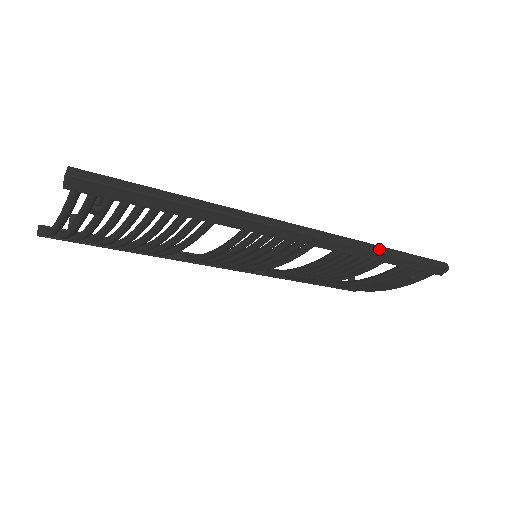
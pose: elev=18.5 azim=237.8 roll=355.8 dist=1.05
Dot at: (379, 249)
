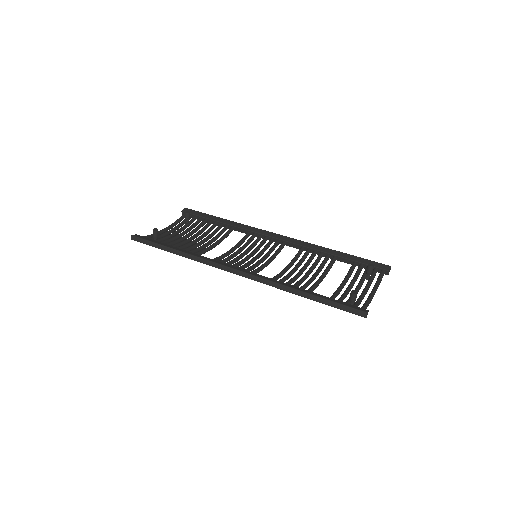
Dot at: (291, 291)
